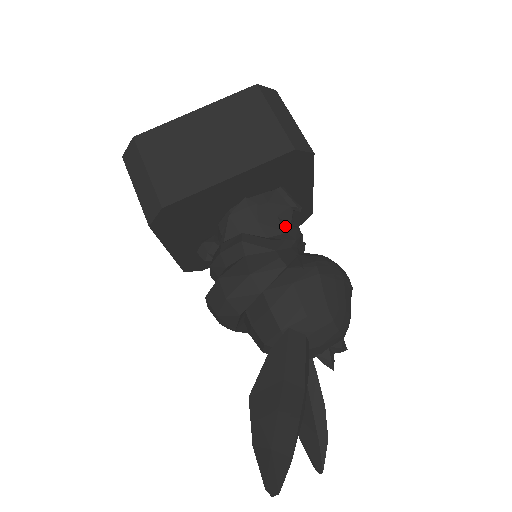
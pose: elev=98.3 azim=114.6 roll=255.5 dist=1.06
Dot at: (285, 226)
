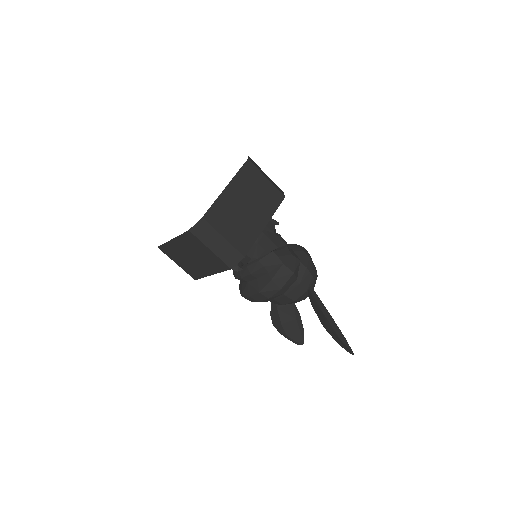
Dot at: (278, 237)
